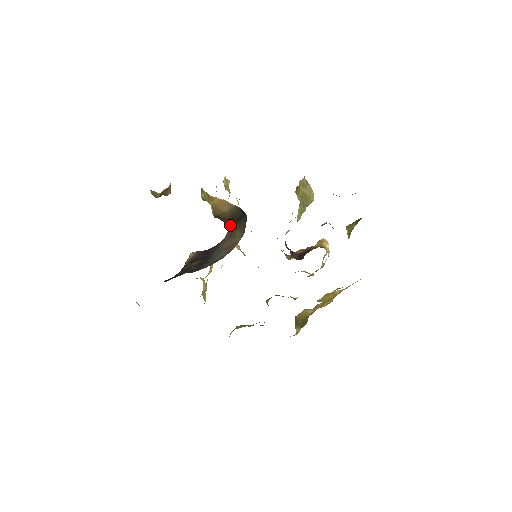
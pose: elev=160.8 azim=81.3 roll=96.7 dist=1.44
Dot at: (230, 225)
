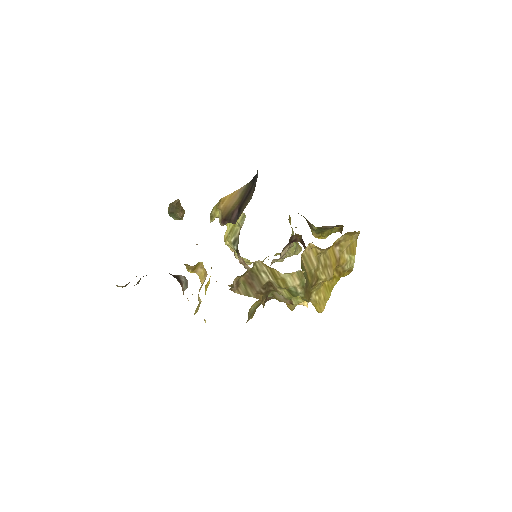
Dot at: (237, 217)
